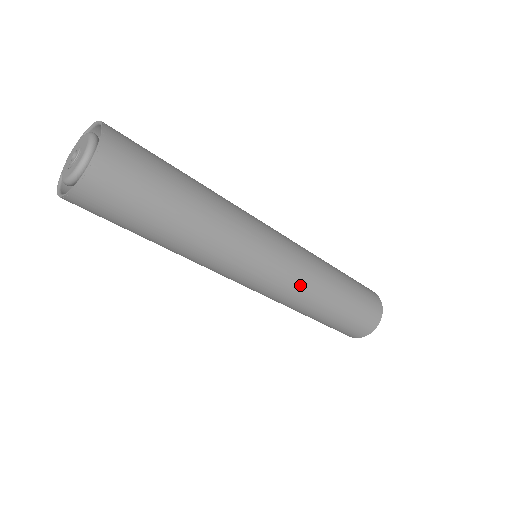
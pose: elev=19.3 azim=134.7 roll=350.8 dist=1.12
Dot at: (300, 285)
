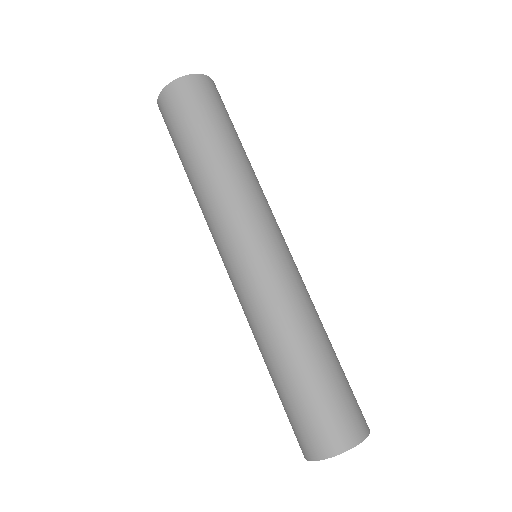
Dot at: (270, 294)
